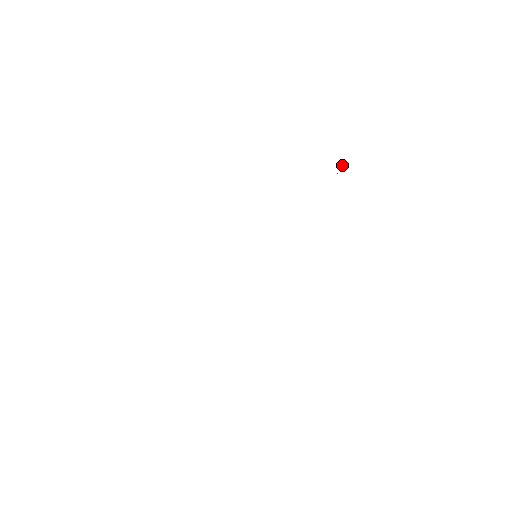
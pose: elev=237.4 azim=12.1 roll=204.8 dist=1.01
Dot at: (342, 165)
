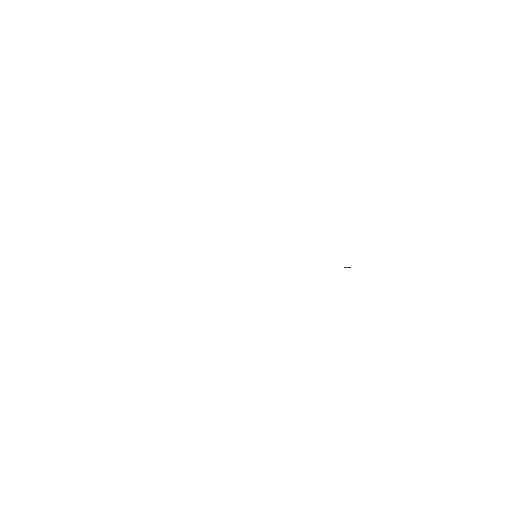
Dot at: (350, 267)
